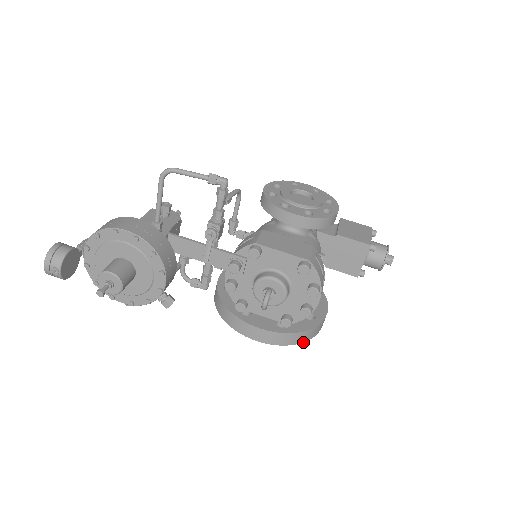
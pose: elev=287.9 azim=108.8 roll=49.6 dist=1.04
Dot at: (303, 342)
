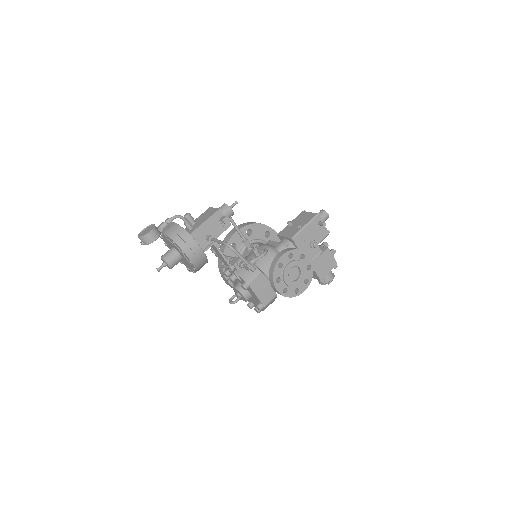
Dot at: occluded
